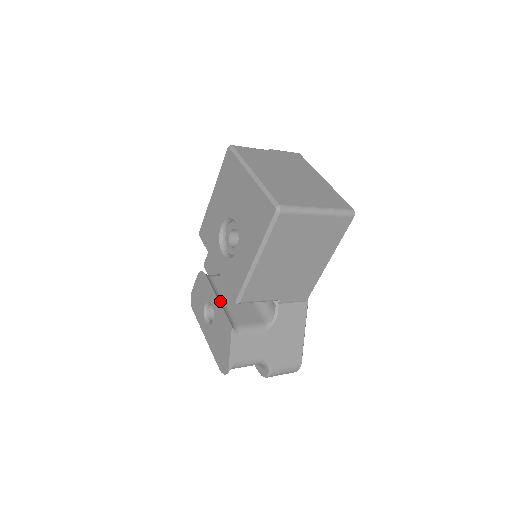
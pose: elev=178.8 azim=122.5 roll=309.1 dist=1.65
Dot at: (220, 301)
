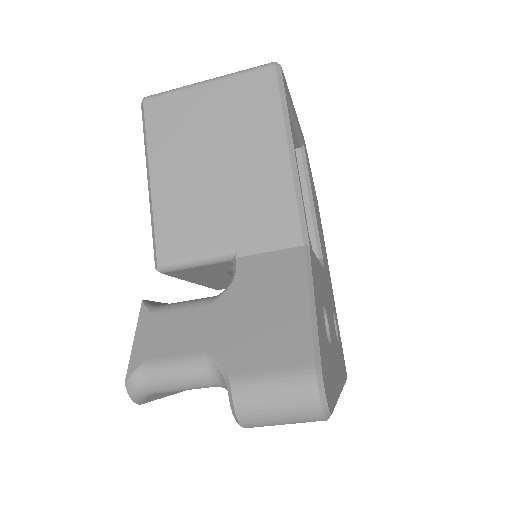
Dot at: occluded
